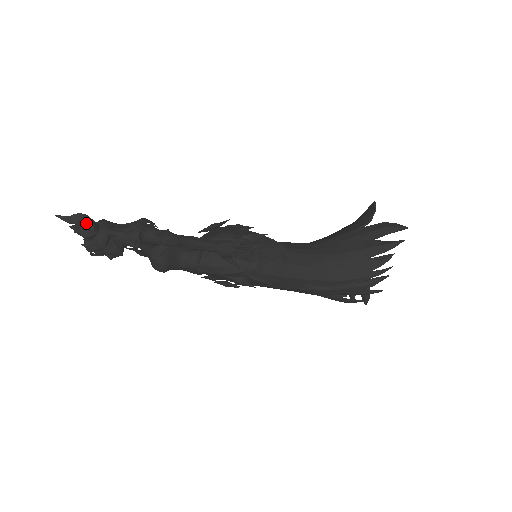
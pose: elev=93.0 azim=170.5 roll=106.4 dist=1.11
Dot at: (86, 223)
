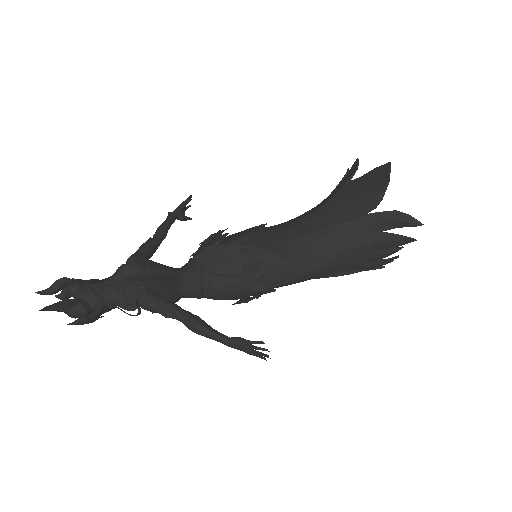
Dot at: (75, 310)
